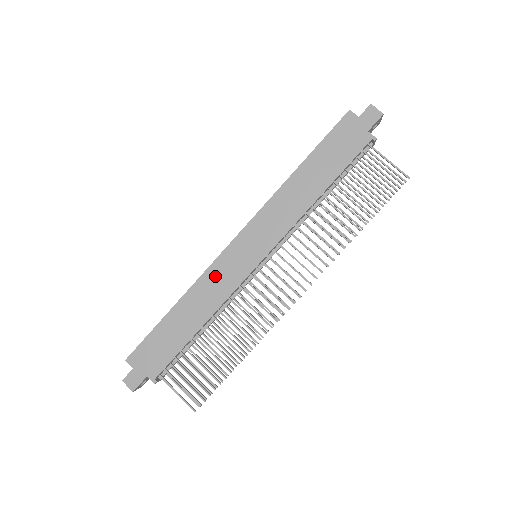
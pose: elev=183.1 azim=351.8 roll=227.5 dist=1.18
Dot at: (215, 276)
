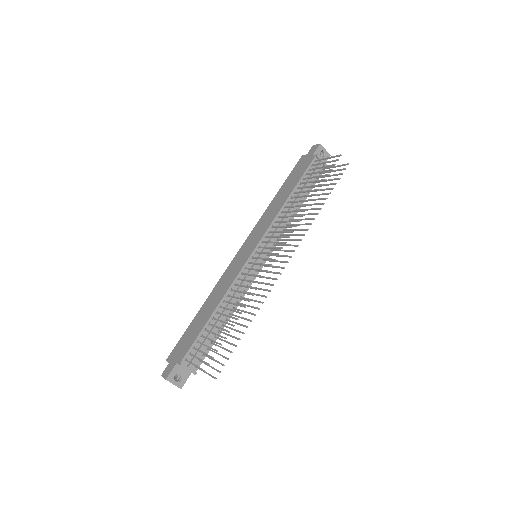
Dot at: (226, 276)
